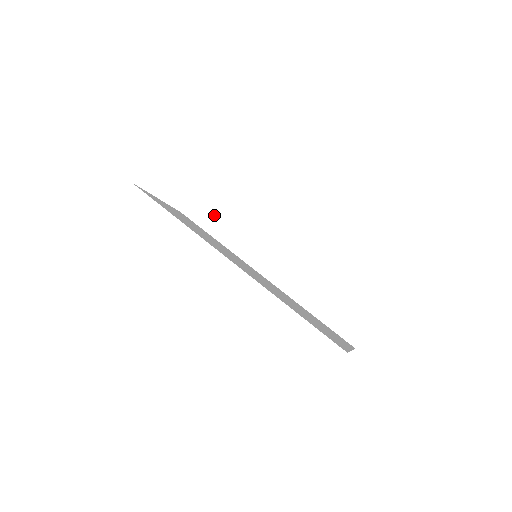
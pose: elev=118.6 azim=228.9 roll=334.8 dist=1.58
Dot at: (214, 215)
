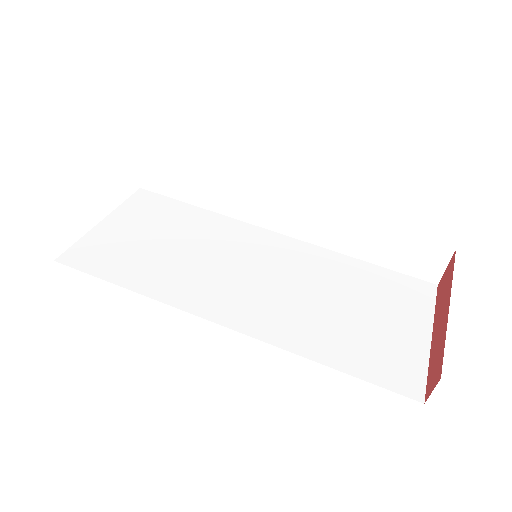
Dot at: (180, 179)
